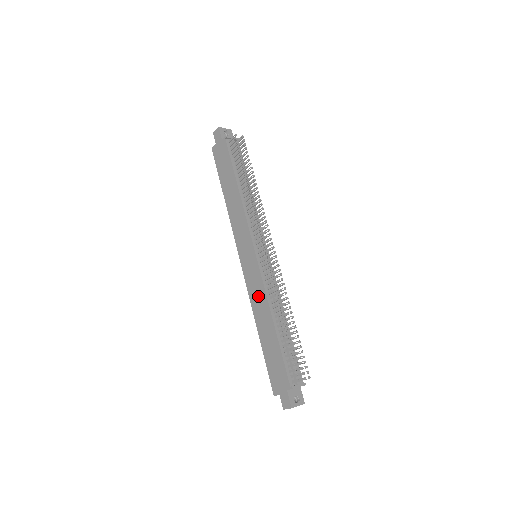
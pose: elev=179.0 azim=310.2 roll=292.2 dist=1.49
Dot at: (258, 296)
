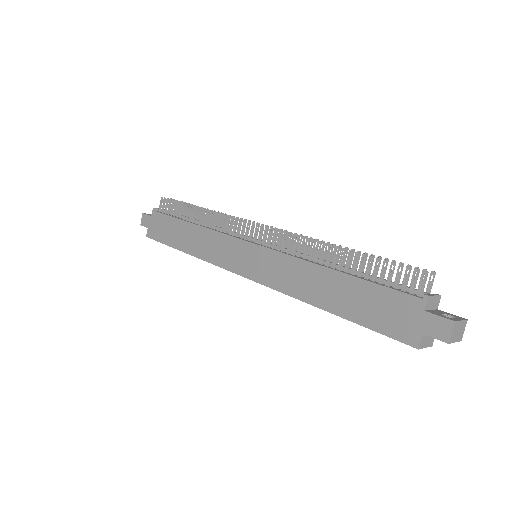
Dot at: (289, 273)
